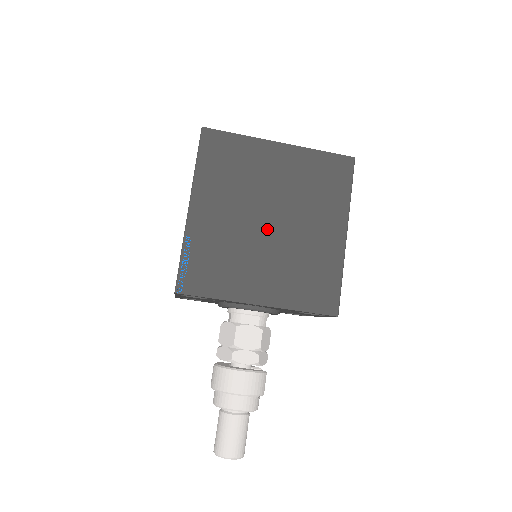
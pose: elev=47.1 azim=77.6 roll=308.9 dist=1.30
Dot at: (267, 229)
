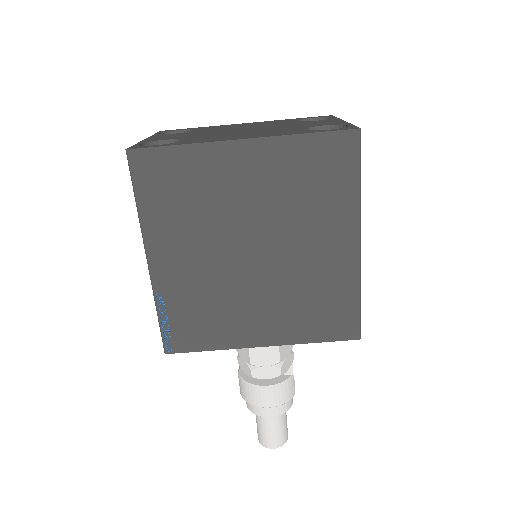
Dot at: (251, 263)
